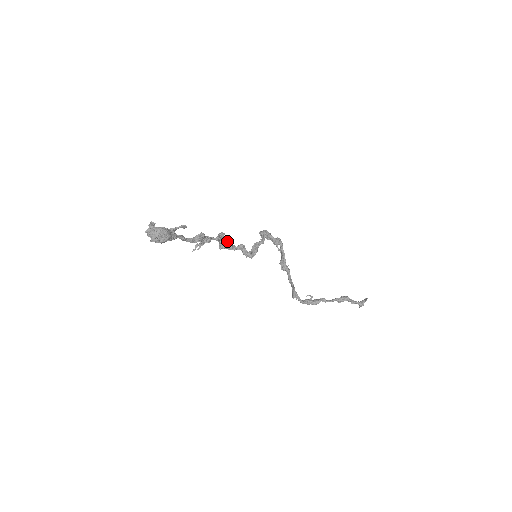
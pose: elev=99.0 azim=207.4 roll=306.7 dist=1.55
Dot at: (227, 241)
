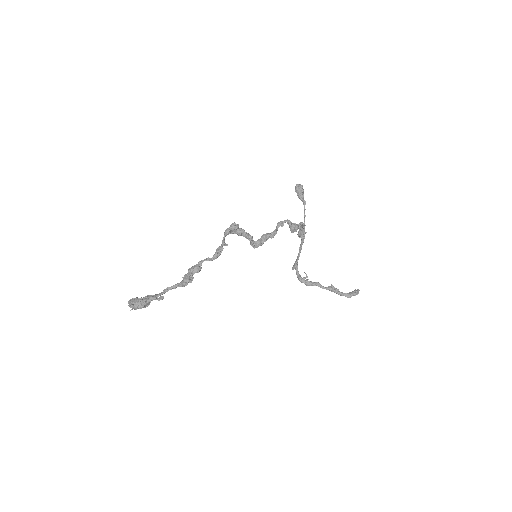
Dot at: (237, 229)
